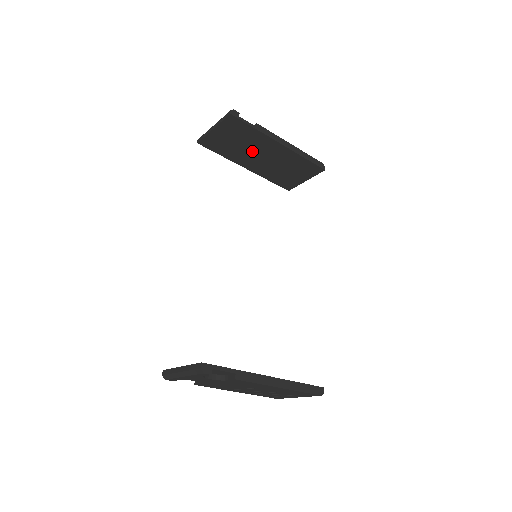
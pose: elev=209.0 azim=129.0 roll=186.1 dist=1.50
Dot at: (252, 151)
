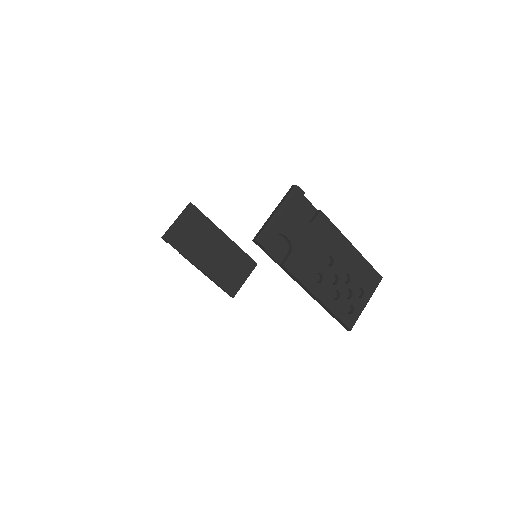
Dot at: (205, 245)
